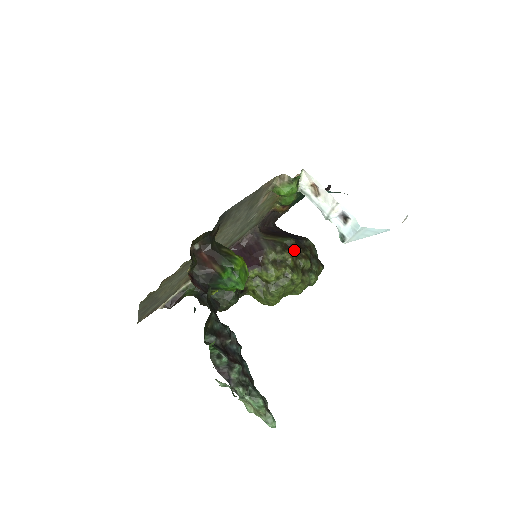
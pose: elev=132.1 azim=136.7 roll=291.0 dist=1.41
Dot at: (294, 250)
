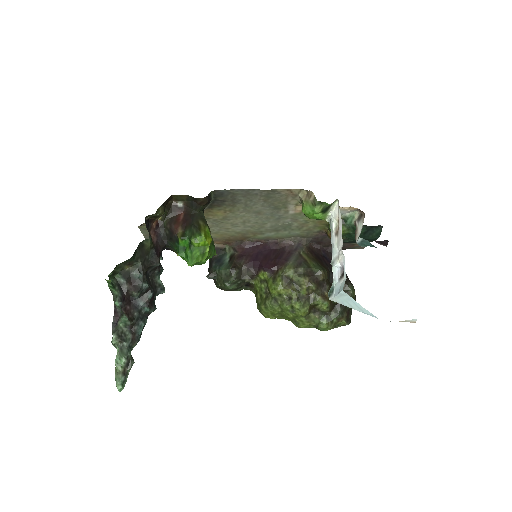
Dot at: (317, 282)
